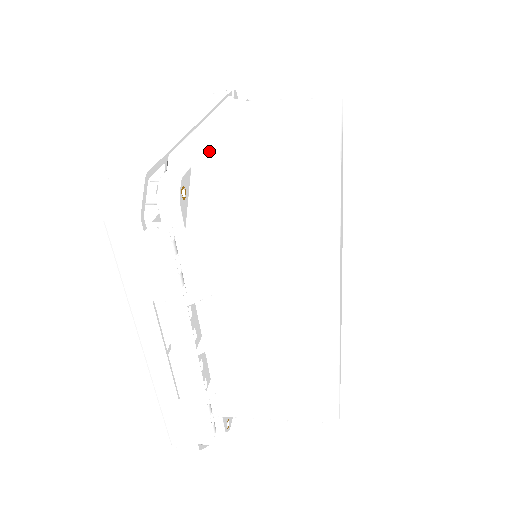
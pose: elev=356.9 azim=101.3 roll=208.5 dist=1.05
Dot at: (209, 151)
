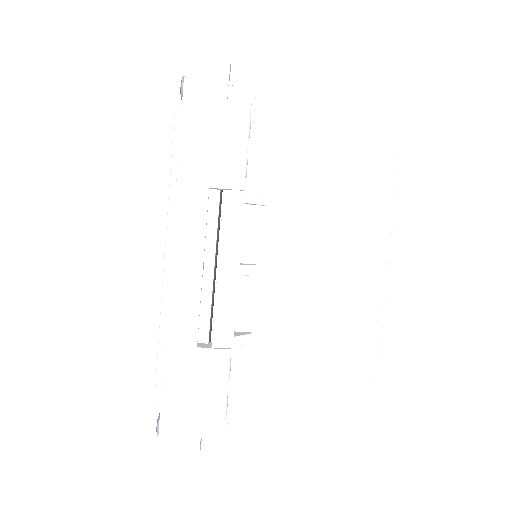
Dot at: occluded
